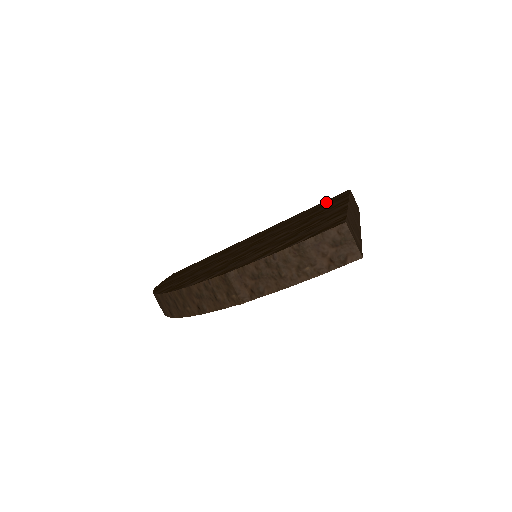
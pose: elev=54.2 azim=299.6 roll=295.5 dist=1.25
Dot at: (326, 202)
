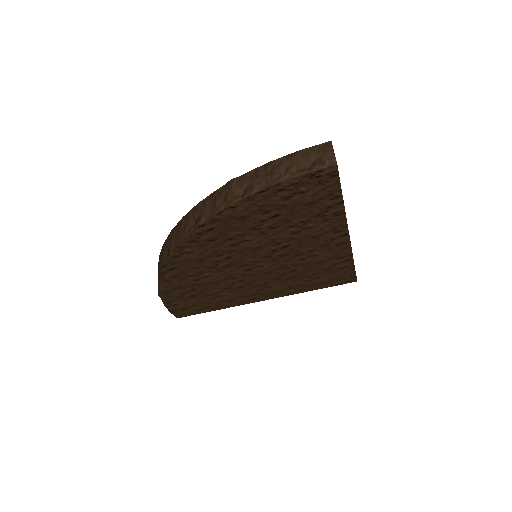
Dot at: occluded
